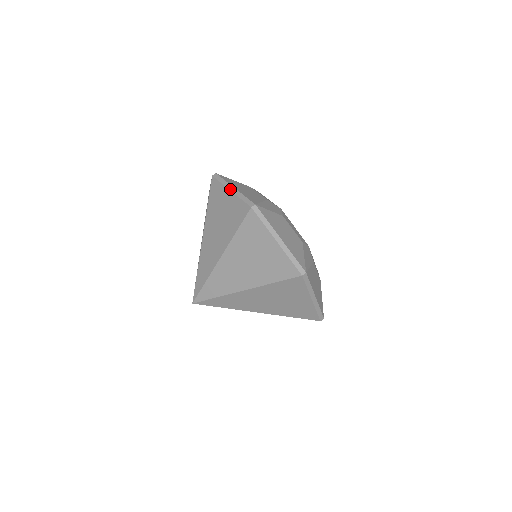
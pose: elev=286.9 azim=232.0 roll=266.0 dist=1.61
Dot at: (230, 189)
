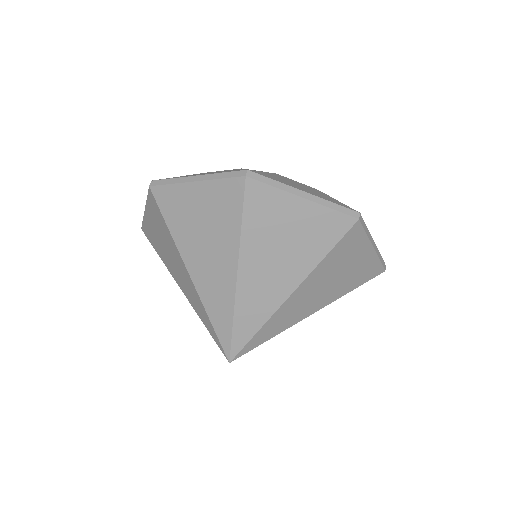
Dot at: occluded
